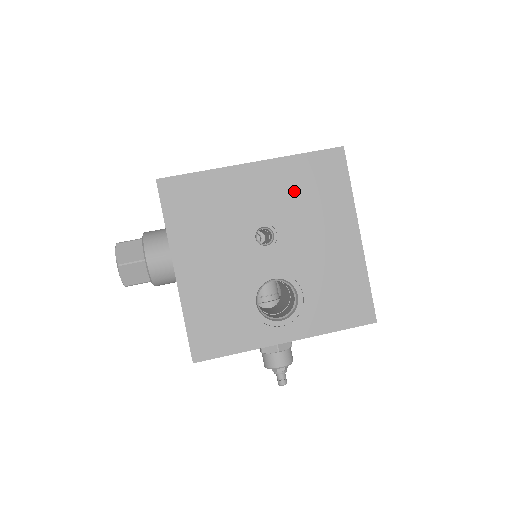
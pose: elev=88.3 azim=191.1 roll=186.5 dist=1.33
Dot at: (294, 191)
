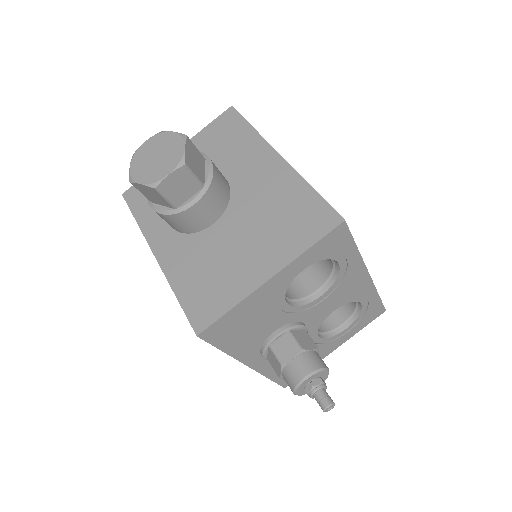
Dot at: occluded
